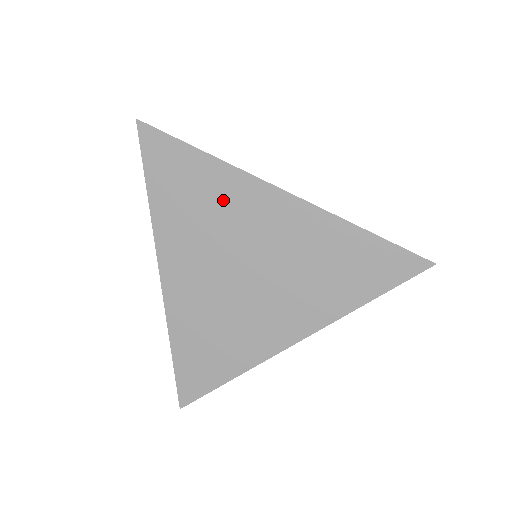
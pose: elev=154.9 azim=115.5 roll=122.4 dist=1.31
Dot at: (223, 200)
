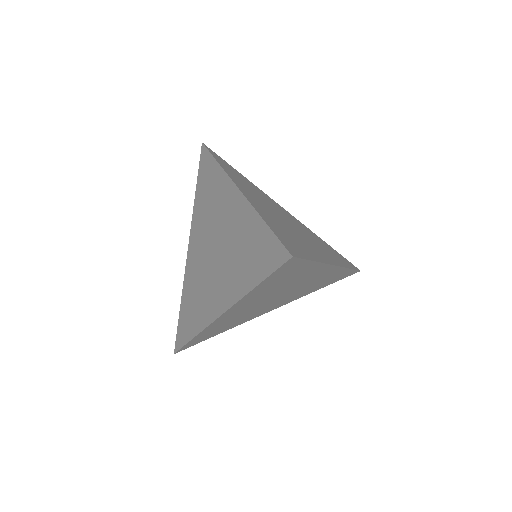
Dot at: (216, 195)
